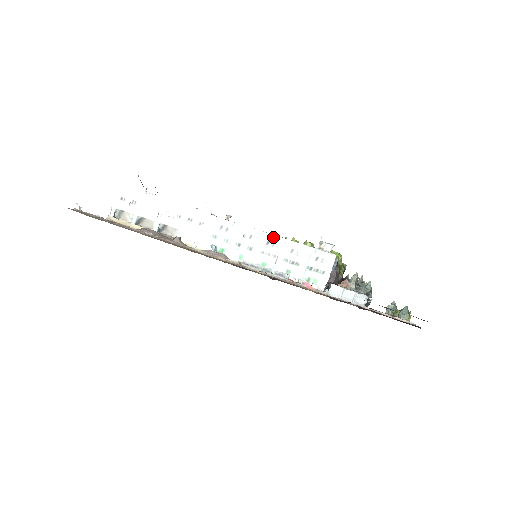
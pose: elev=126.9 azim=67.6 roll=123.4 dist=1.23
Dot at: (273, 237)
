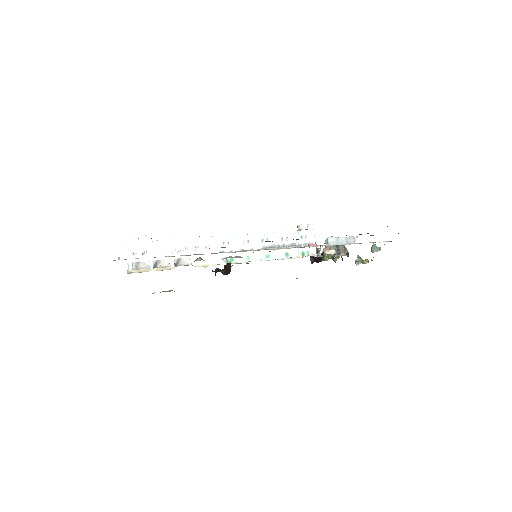
Dot at: (264, 235)
